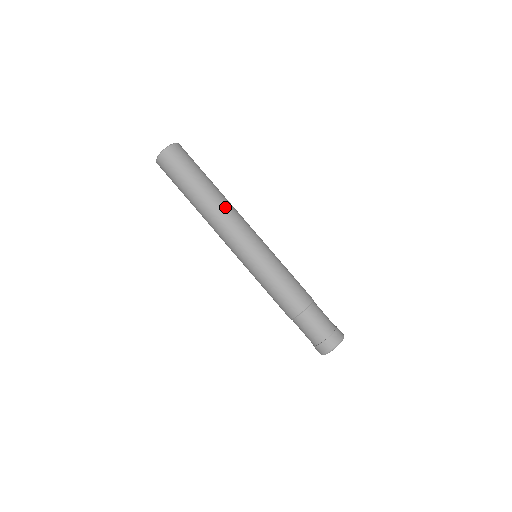
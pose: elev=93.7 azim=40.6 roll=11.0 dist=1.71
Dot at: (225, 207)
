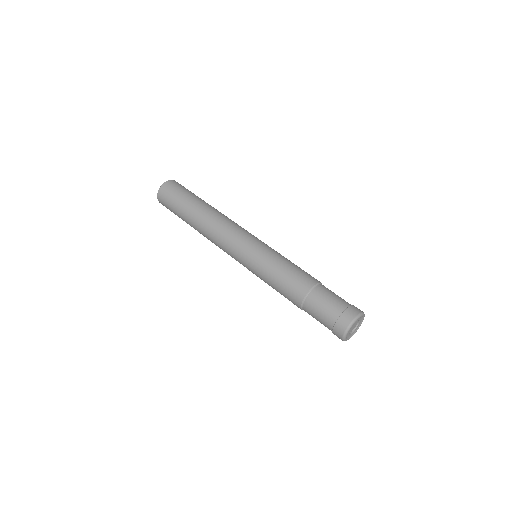
Dot at: (226, 216)
